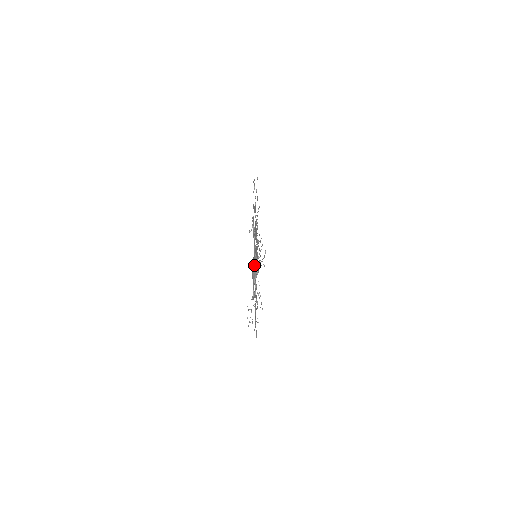
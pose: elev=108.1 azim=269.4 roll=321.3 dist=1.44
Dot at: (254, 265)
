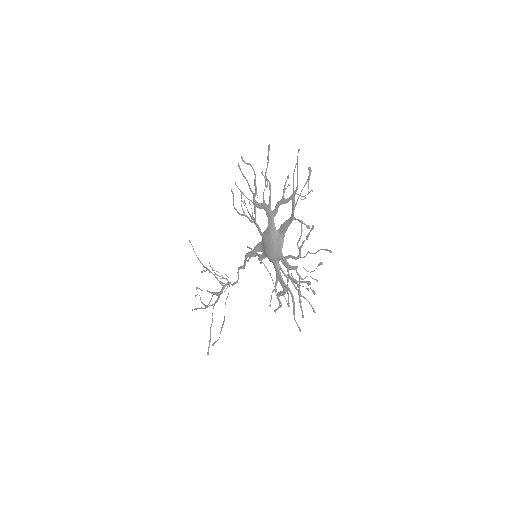
Dot at: (273, 239)
